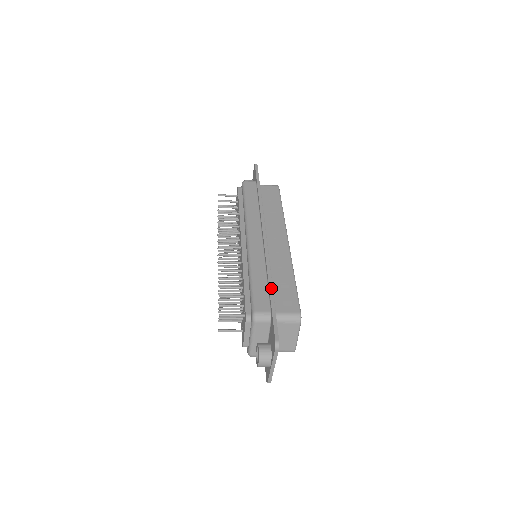
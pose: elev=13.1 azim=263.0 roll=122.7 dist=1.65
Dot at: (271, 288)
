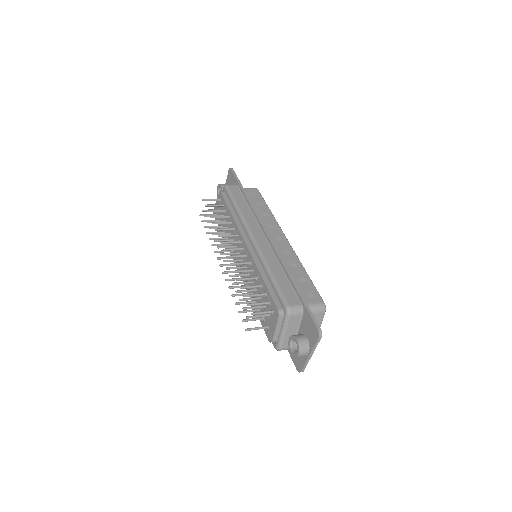
Dot at: (294, 283)
